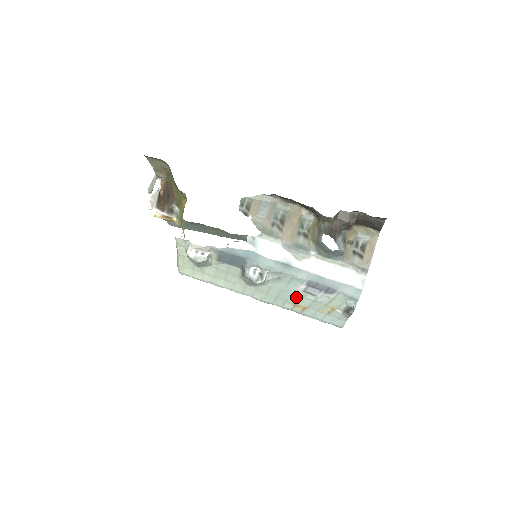
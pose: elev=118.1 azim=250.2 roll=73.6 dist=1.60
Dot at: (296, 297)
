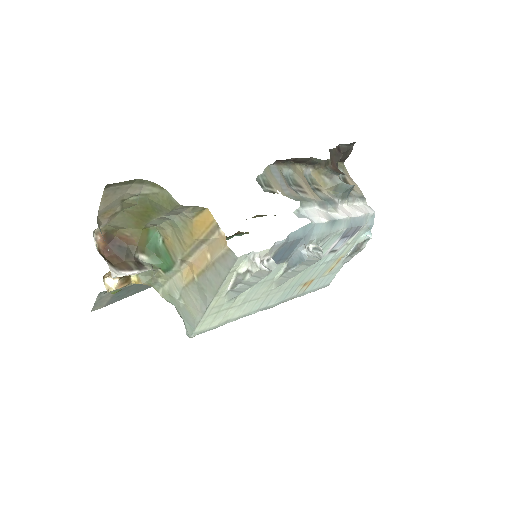
Dot at: (314, 269)
